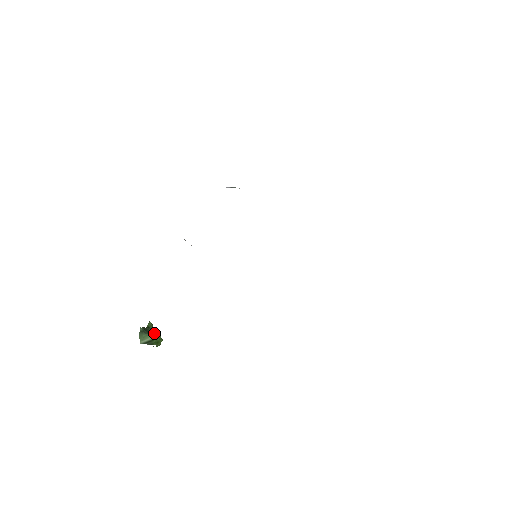
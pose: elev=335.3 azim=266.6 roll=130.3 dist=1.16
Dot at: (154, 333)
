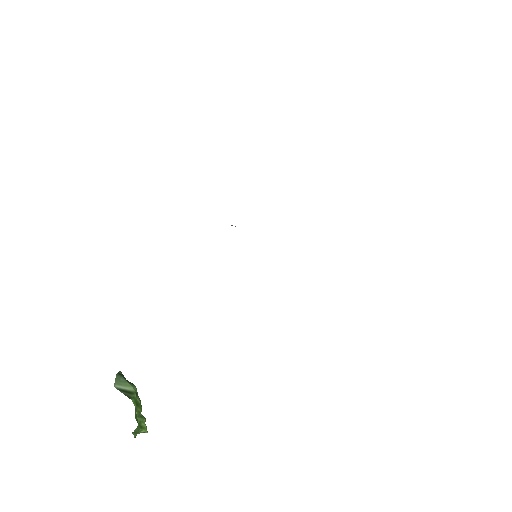
Dot at: (135, 387)
